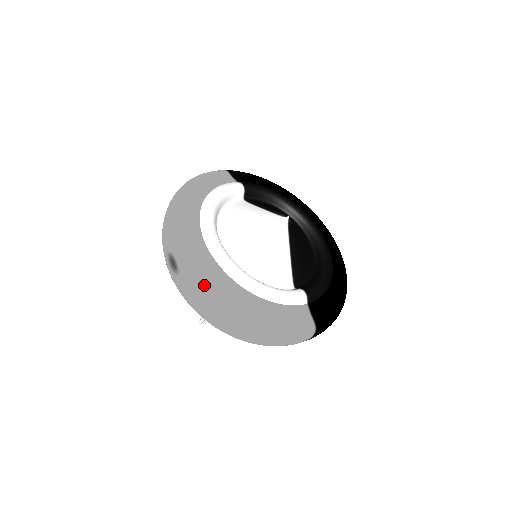
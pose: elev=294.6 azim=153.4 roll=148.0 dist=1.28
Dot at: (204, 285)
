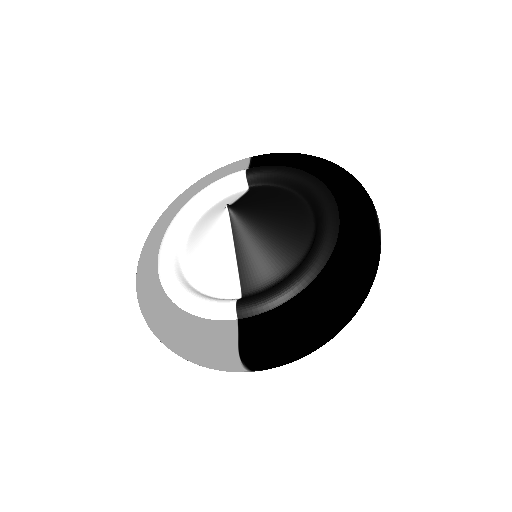
Dot at: (138, 290)
